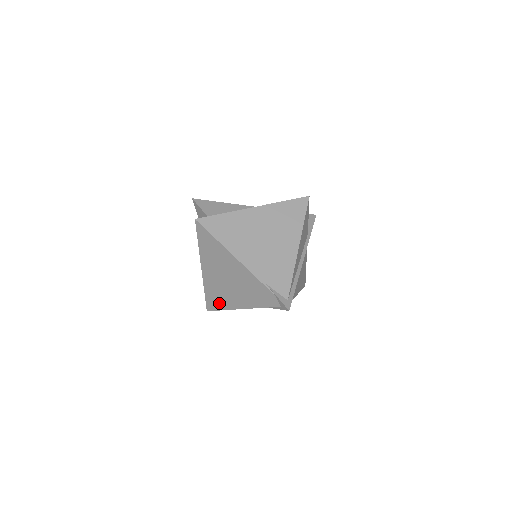
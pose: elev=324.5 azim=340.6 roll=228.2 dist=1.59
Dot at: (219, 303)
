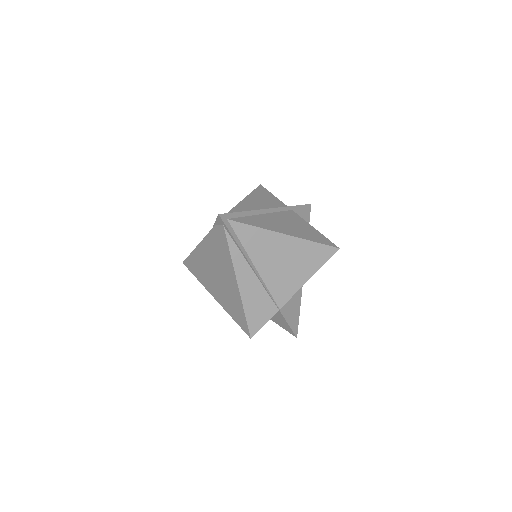
Dot at: (239, 310)
